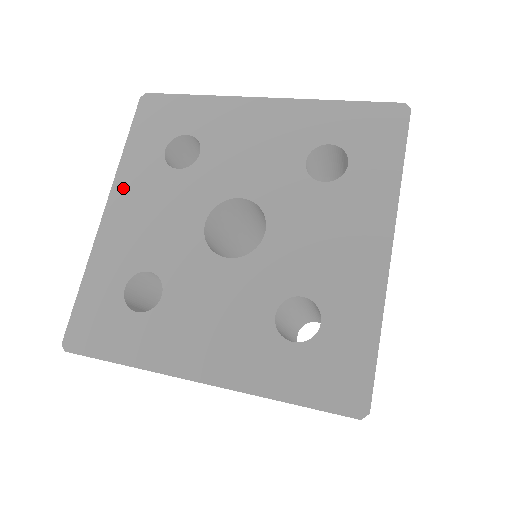
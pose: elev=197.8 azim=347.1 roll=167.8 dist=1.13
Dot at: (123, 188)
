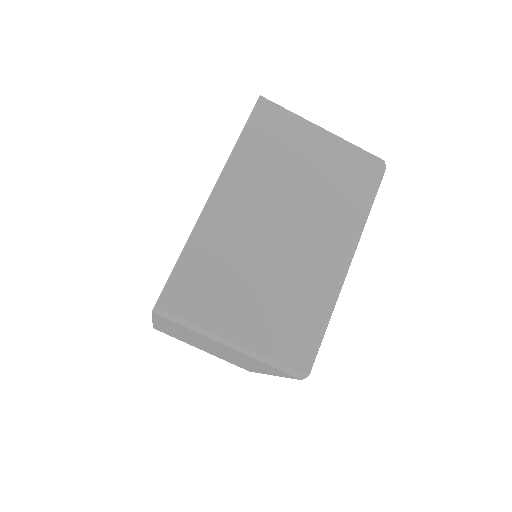
Dot at: occluded
